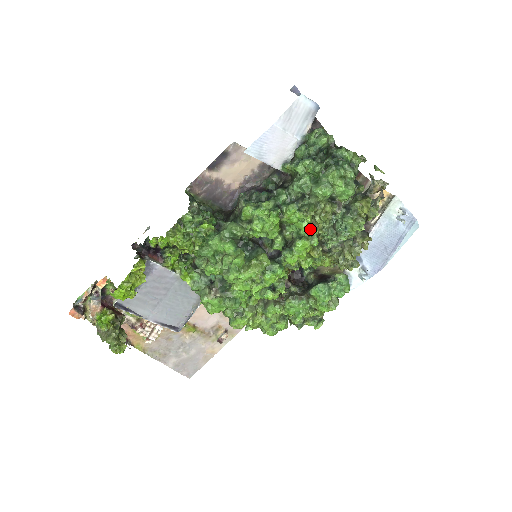
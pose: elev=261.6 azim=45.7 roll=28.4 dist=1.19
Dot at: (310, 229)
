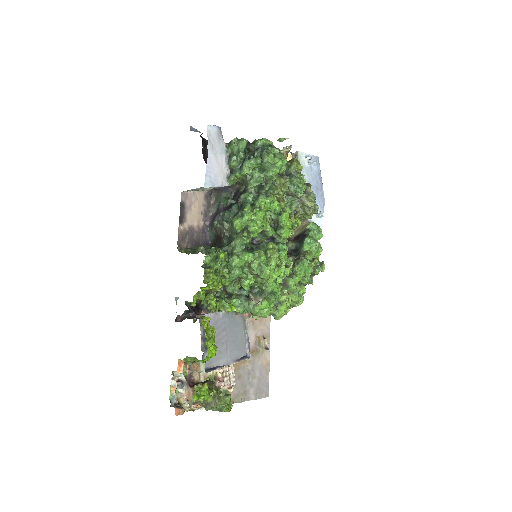
Dot at: (280, 205)
